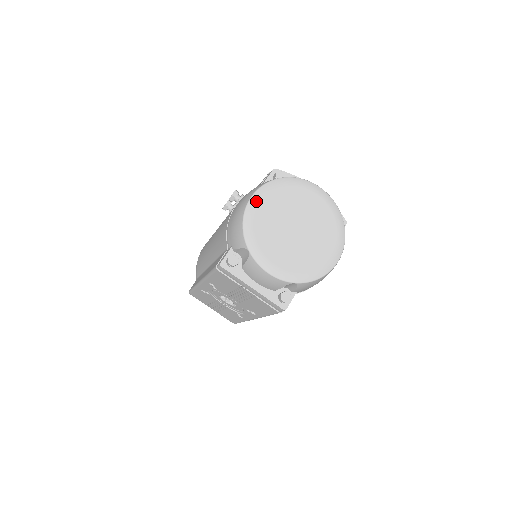
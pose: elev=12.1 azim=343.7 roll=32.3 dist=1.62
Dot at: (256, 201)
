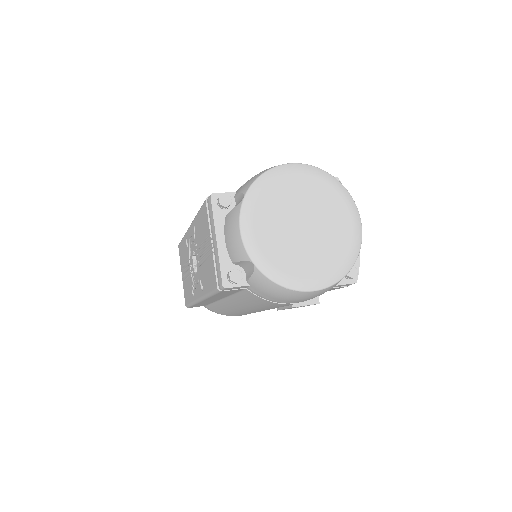
Dot at: (293, 169)
